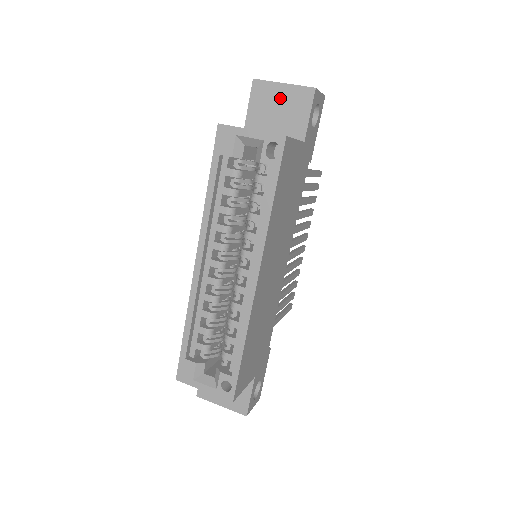
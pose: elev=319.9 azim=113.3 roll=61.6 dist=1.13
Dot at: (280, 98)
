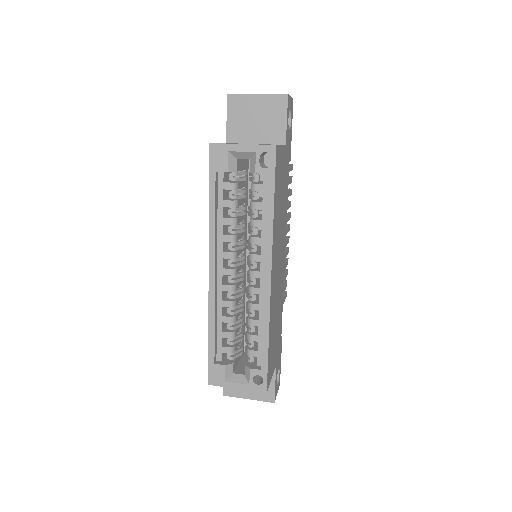
Dot at: (256, 108)
